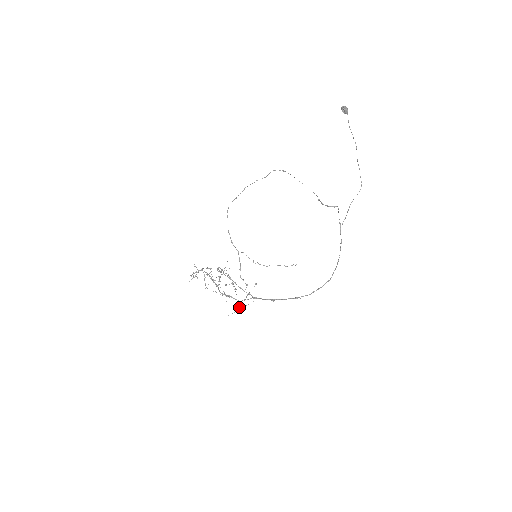
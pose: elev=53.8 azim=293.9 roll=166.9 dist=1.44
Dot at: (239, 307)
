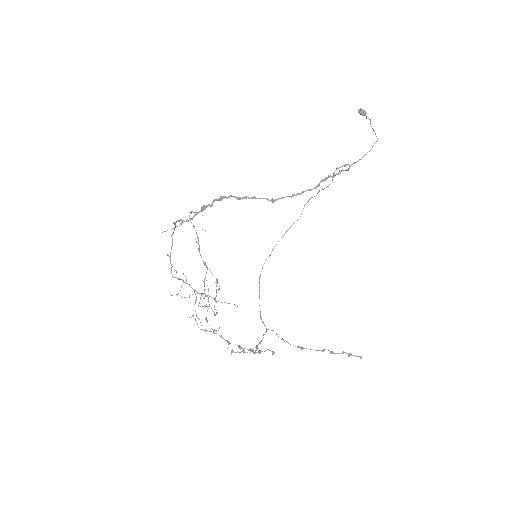
Dot at: (182, 221)
